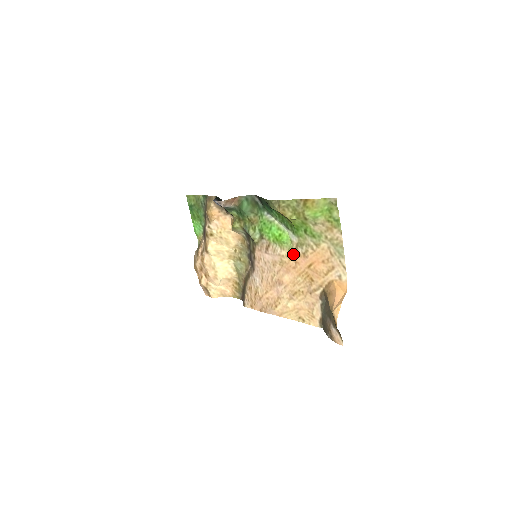
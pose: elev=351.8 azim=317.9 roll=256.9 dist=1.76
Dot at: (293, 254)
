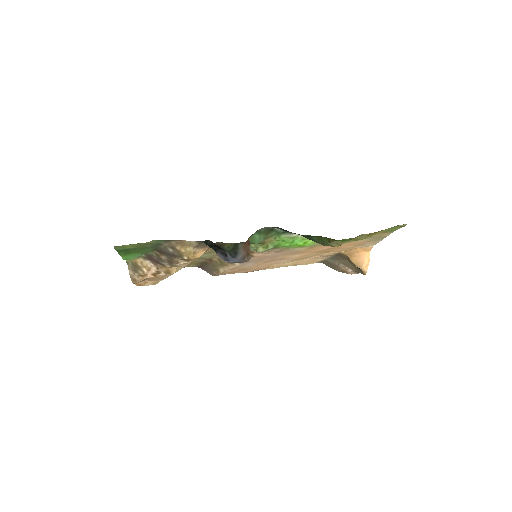
Dot at: (316, 247)
